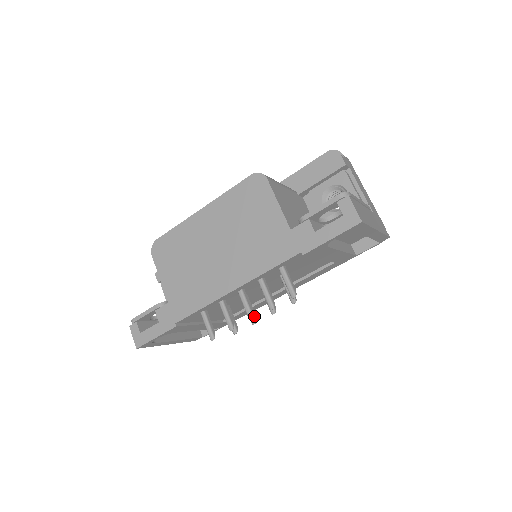
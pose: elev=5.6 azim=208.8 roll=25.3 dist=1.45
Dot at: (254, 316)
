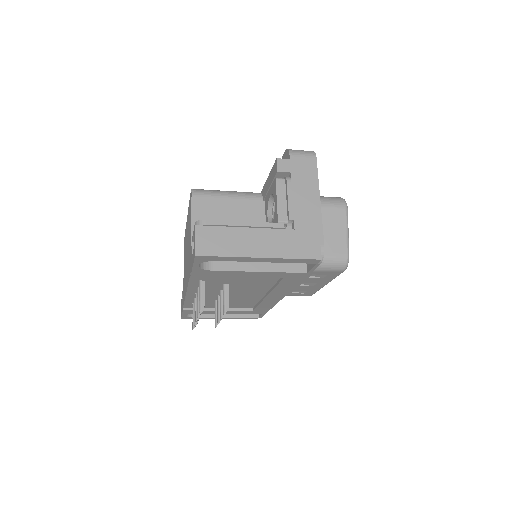
Dot at: (219, 316)
